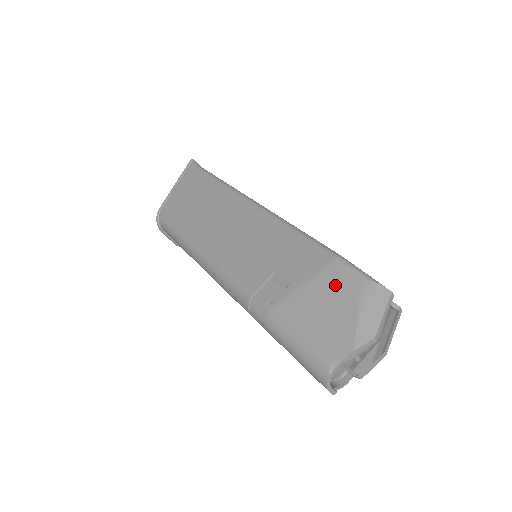
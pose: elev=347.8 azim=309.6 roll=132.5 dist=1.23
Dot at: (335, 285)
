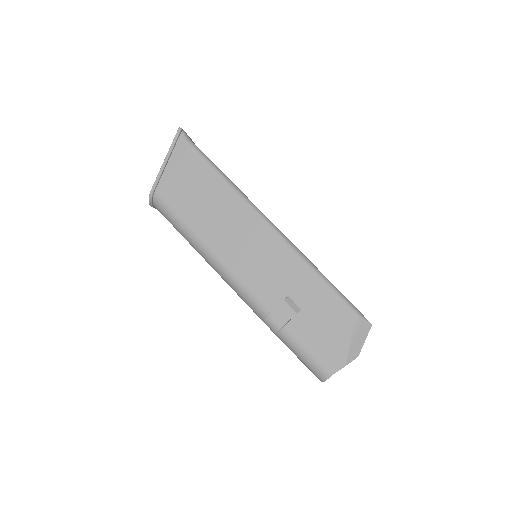
Dot at: (336, 318)
